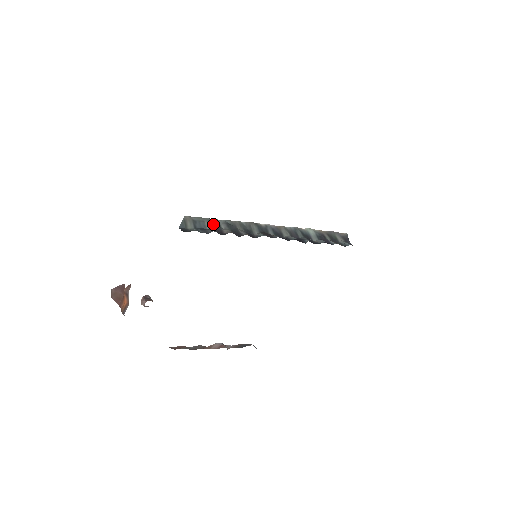
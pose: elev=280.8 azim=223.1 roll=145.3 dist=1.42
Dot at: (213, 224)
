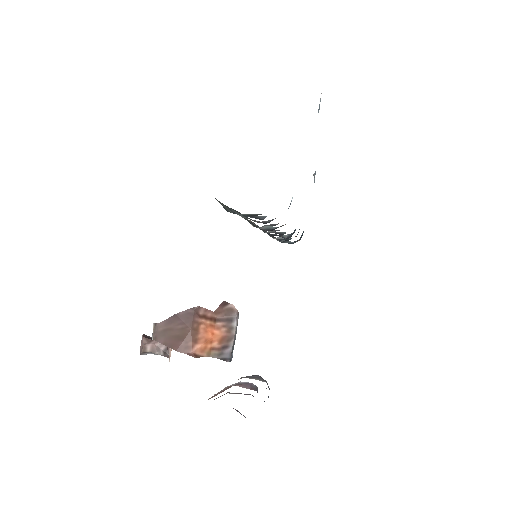
Dot at: occluded
